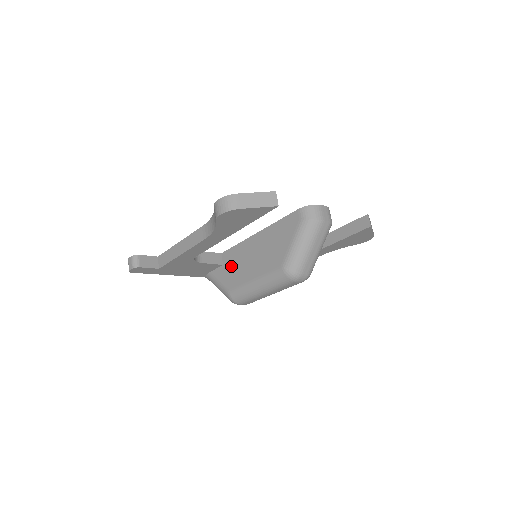
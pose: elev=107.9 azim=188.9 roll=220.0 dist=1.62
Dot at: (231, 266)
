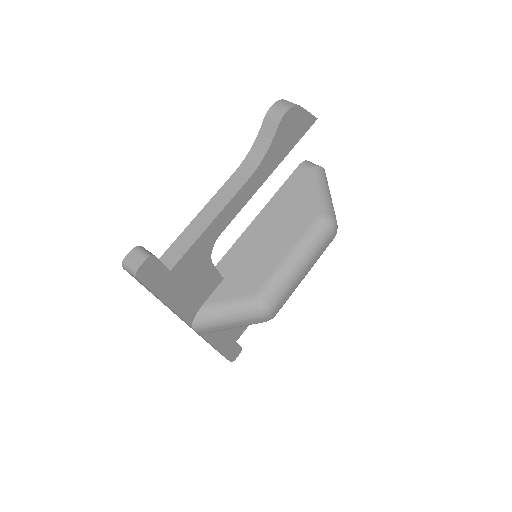
Dot at: (240, 269)
